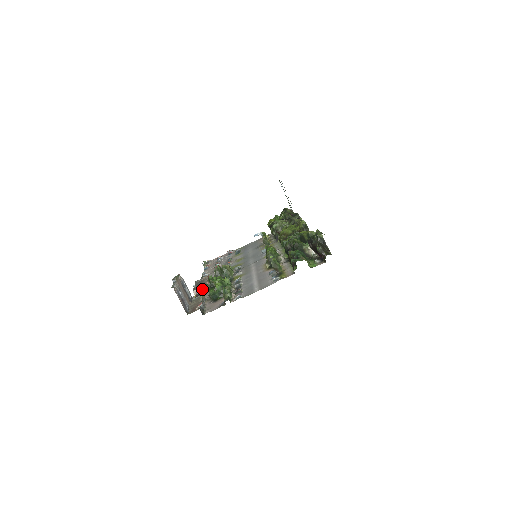
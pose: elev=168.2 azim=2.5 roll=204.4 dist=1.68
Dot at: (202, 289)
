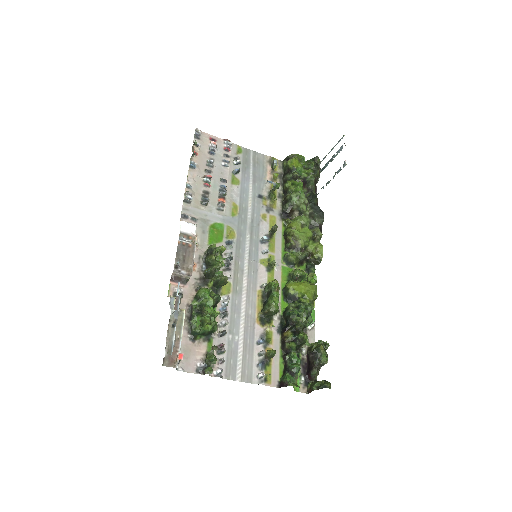
Dot at: (184, 276)
